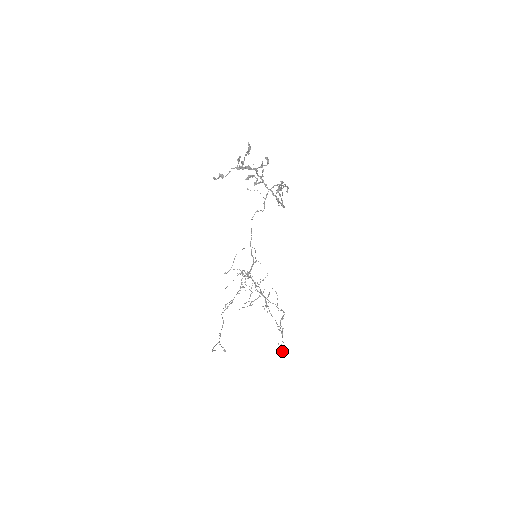
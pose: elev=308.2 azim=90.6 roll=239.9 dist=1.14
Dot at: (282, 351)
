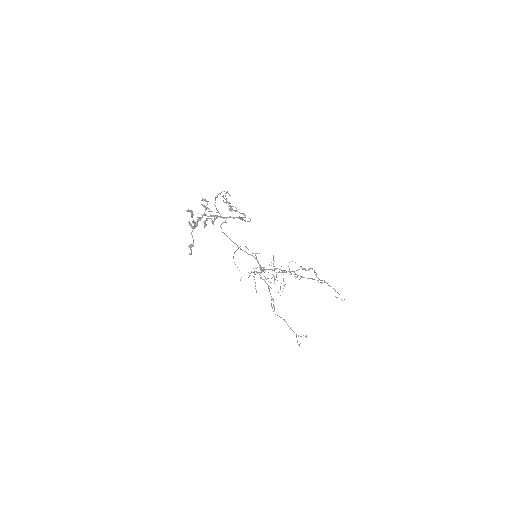
Dot at: occluded
